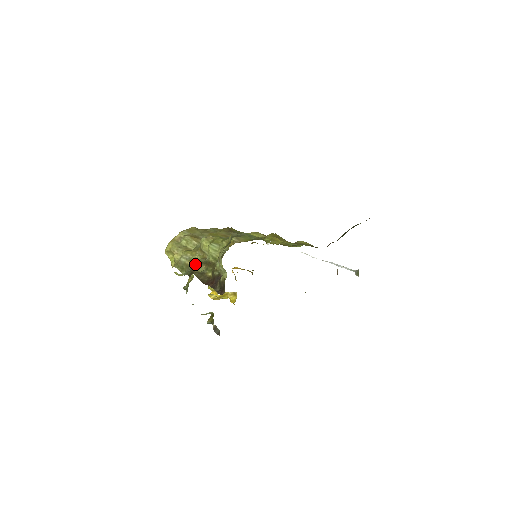
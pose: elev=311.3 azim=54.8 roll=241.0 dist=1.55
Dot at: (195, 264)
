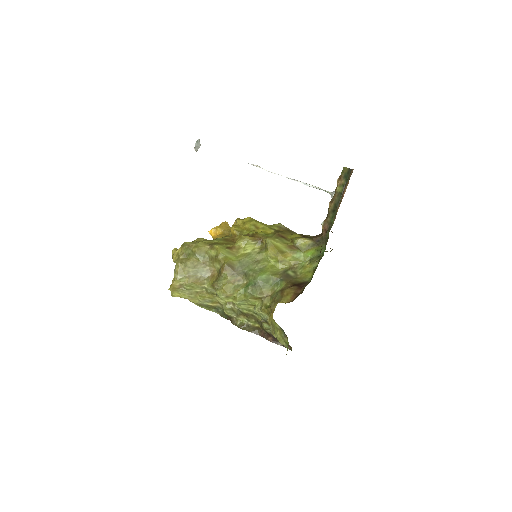
Dot at: (227, 312)
